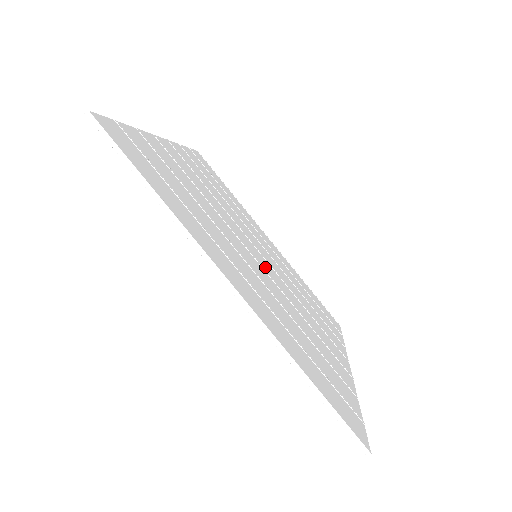
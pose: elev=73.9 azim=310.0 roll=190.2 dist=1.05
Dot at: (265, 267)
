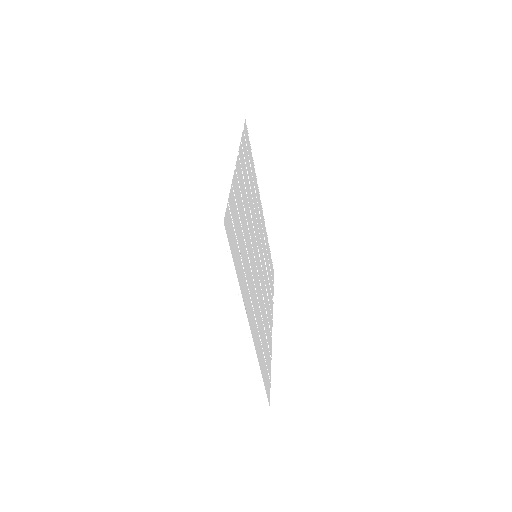
Dot at: (258, 267)
